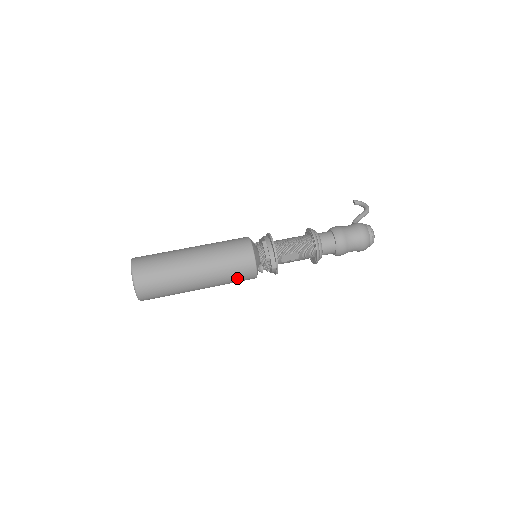
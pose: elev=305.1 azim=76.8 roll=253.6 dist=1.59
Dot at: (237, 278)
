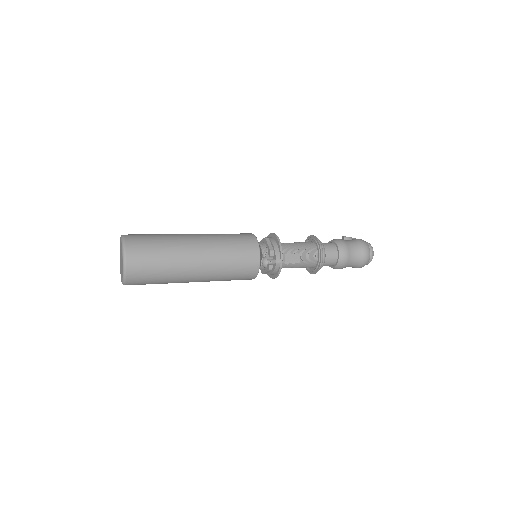
Dot at: (238, 269)
